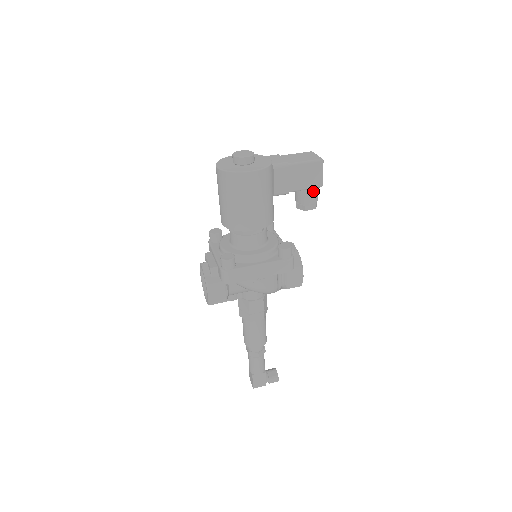
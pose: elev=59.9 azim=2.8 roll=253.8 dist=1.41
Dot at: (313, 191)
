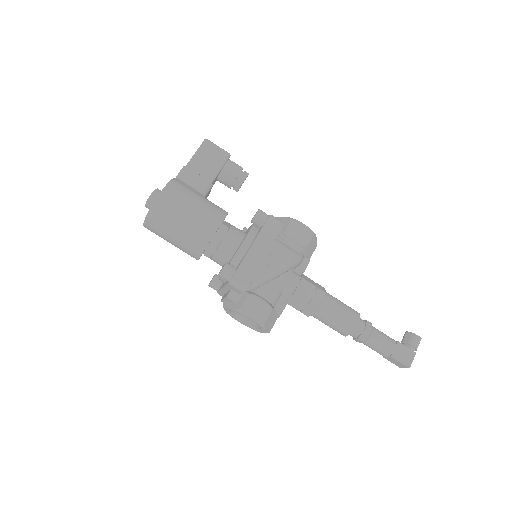
Dot at: (229, 165)
